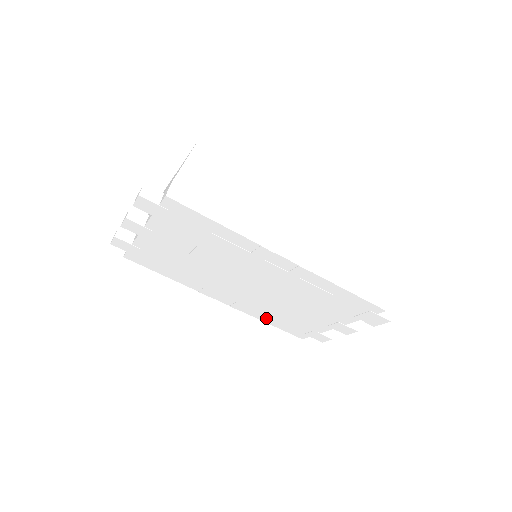
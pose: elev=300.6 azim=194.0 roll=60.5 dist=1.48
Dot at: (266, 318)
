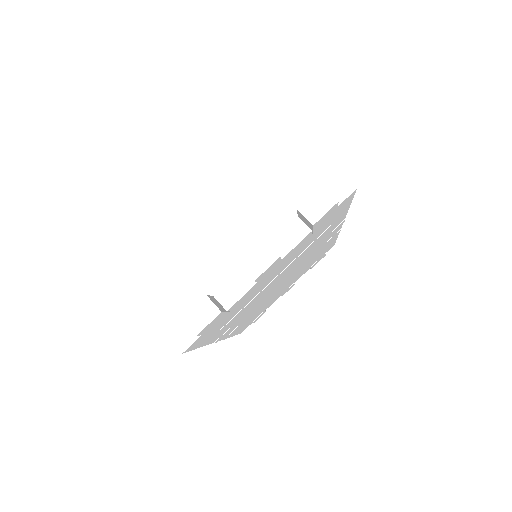
Dot at: occluded
